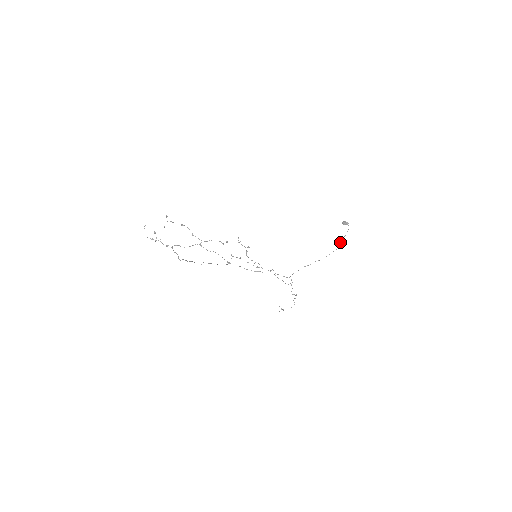
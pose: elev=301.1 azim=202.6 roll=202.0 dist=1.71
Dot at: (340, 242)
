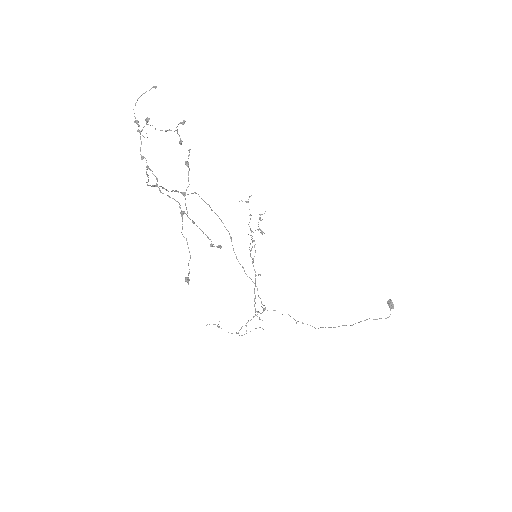
Dot at: (360, 321)
